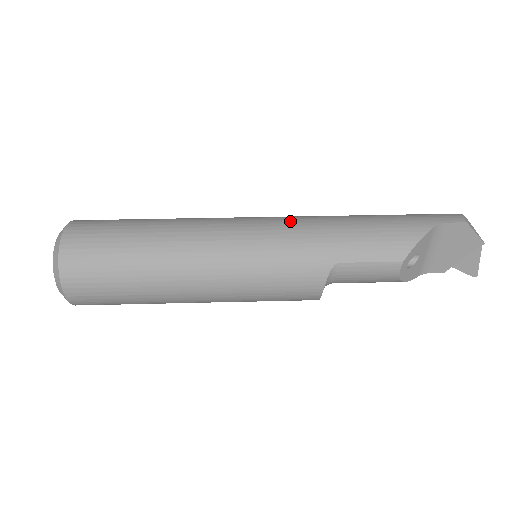
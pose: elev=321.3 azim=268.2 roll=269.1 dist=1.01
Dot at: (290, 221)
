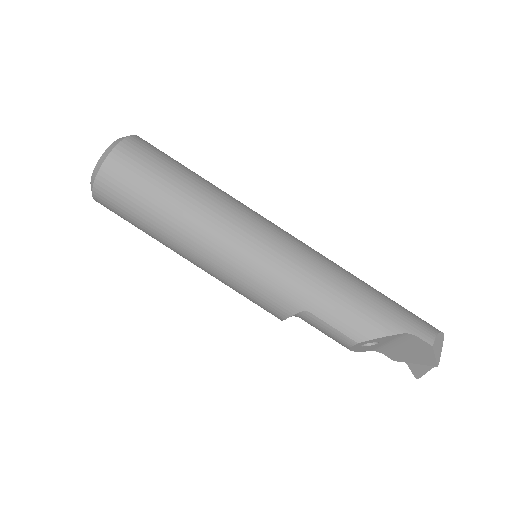
Dot at: (297, 252)
